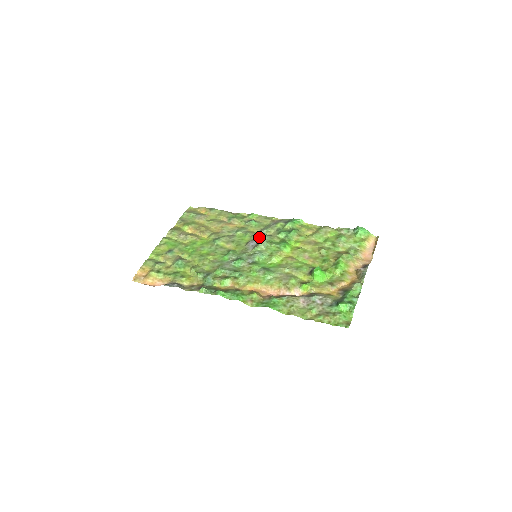
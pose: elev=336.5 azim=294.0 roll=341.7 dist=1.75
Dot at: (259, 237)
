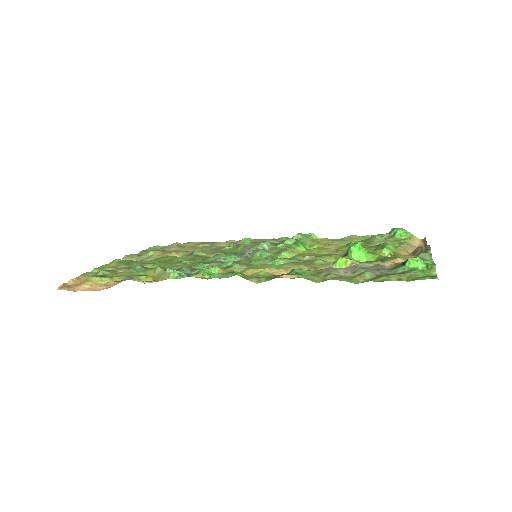
Dot at: (258, 243)
